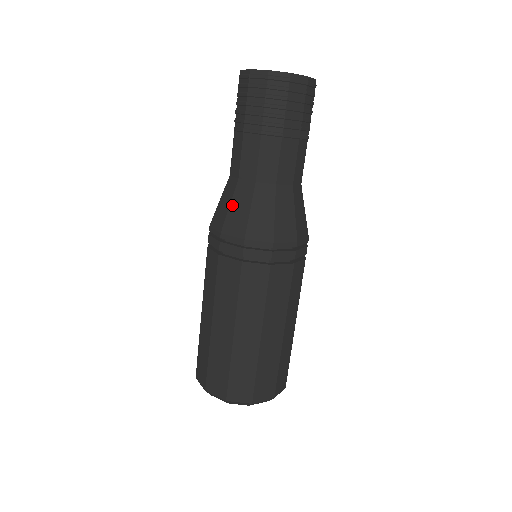
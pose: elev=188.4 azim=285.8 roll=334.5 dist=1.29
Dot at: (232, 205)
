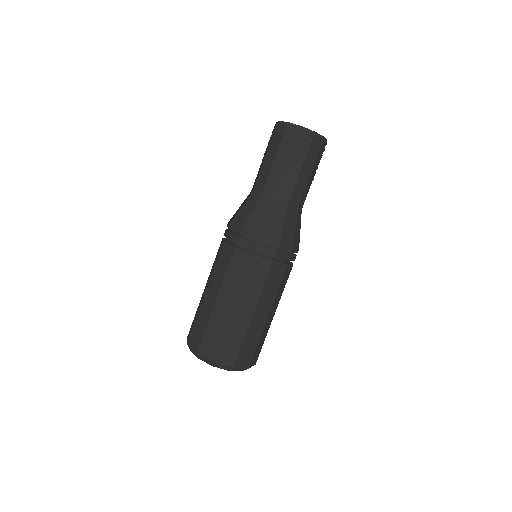
Dot at: (254, 212)
